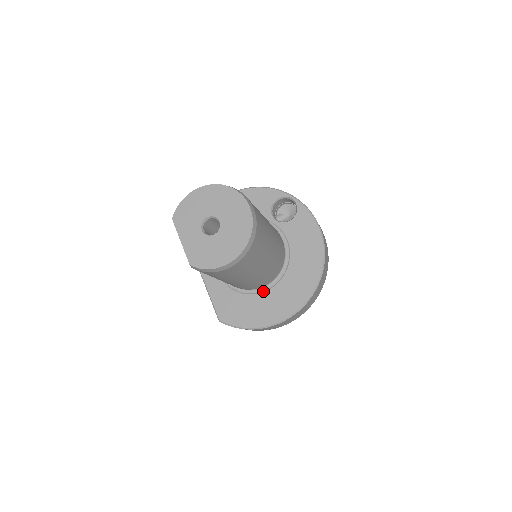
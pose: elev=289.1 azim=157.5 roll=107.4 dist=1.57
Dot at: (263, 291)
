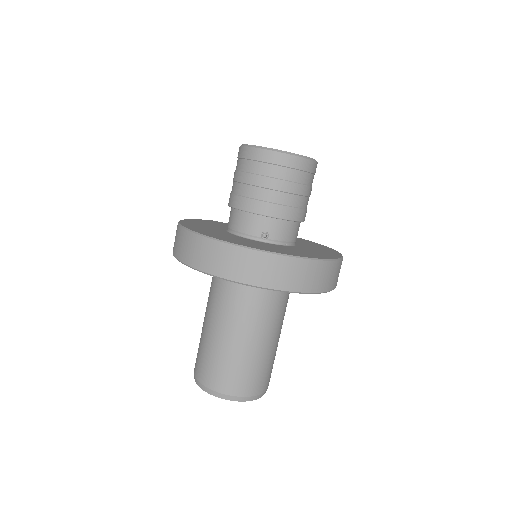
Dot at: occluded
